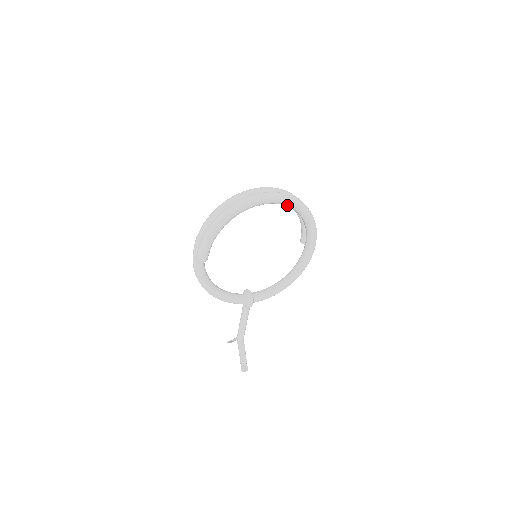
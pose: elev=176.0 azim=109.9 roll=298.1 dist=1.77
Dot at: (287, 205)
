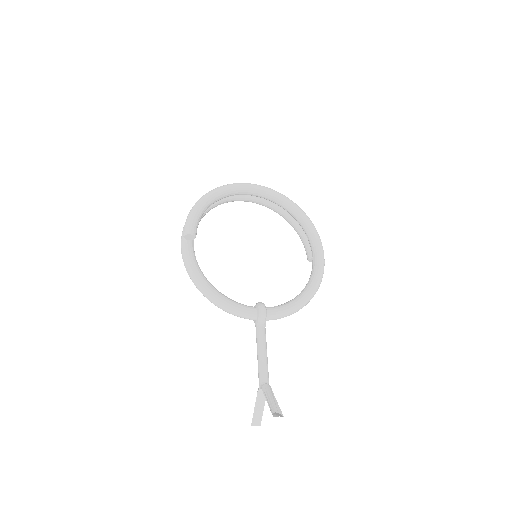
Dot at: (273, 196)
